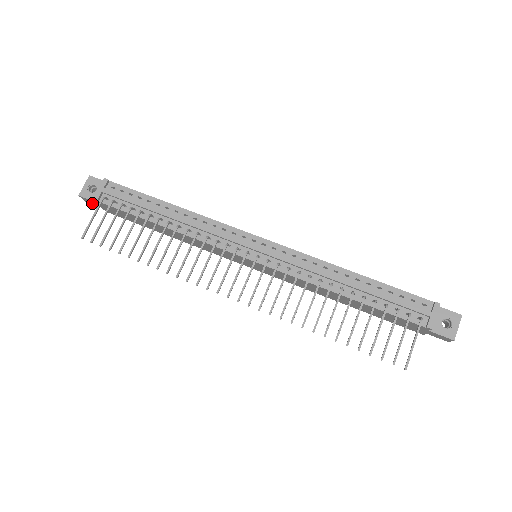
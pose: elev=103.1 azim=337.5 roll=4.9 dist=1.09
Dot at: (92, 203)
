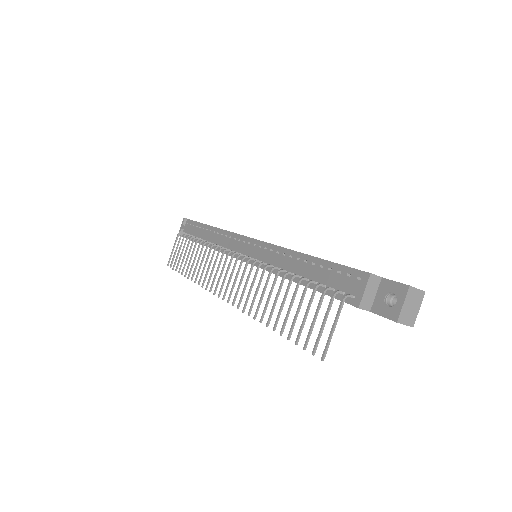
Dot at: occluded
